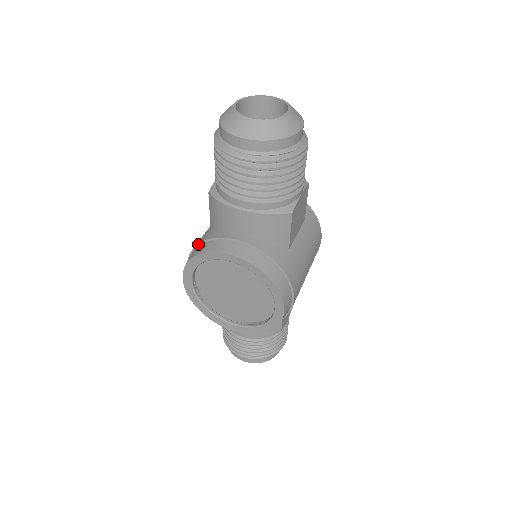
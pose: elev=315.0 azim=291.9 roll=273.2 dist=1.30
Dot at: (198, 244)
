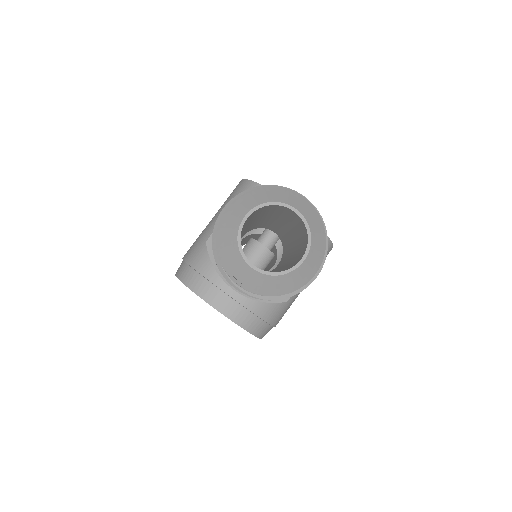
Dot at: (191, 267)
